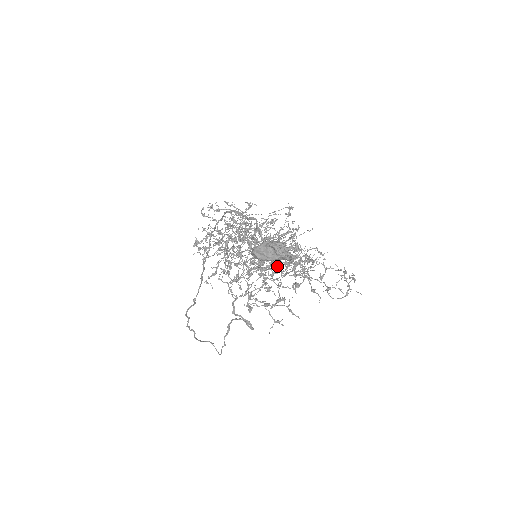
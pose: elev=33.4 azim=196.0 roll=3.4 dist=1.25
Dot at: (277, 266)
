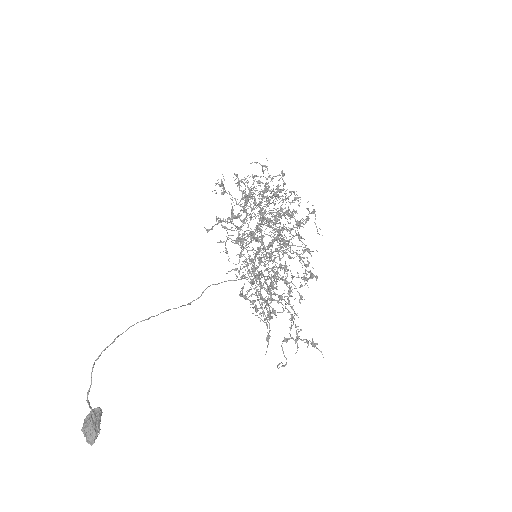
Dot at: (261, 285)
